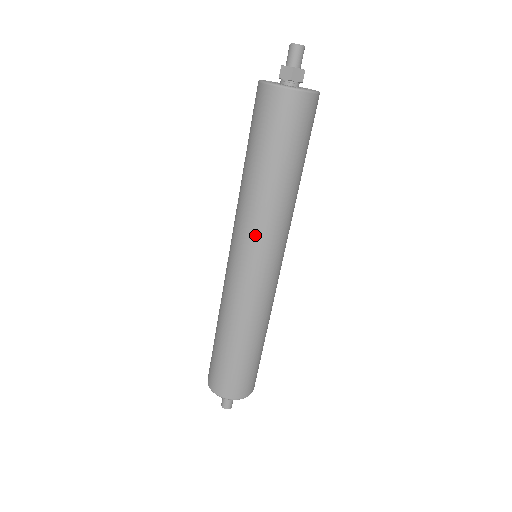
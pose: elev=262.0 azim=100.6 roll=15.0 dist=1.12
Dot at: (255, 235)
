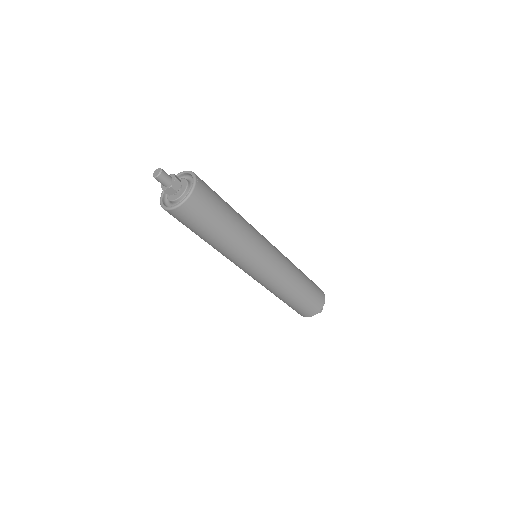
Dot at: (248, 259)
